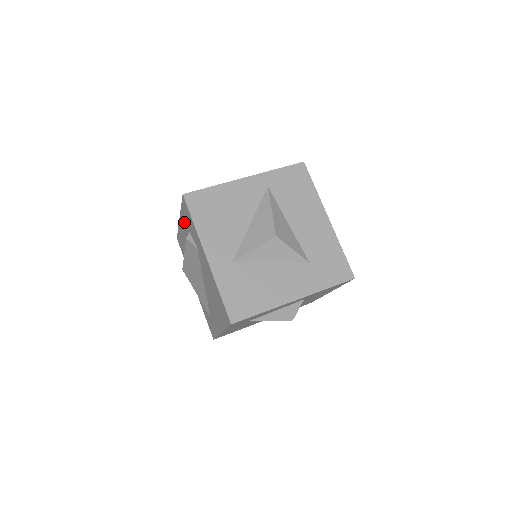
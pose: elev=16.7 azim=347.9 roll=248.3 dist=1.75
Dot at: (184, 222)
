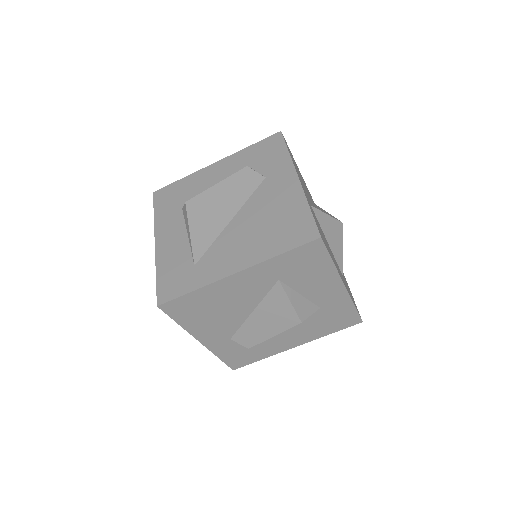
Dot at: (239, 160)
